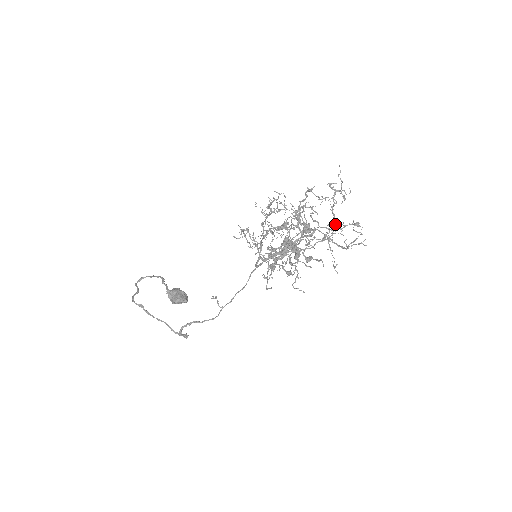
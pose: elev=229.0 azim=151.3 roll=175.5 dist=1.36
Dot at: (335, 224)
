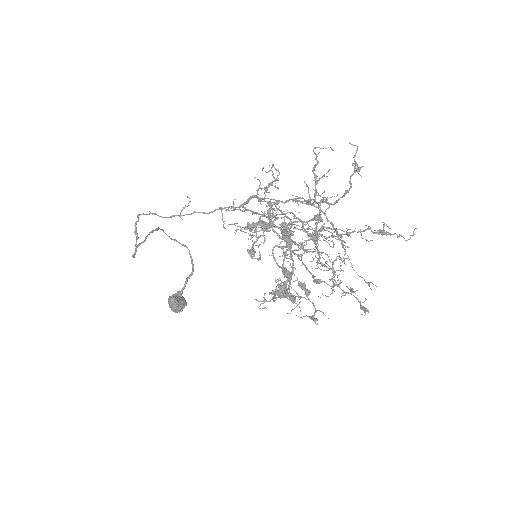
Dot at: (341, 235)
